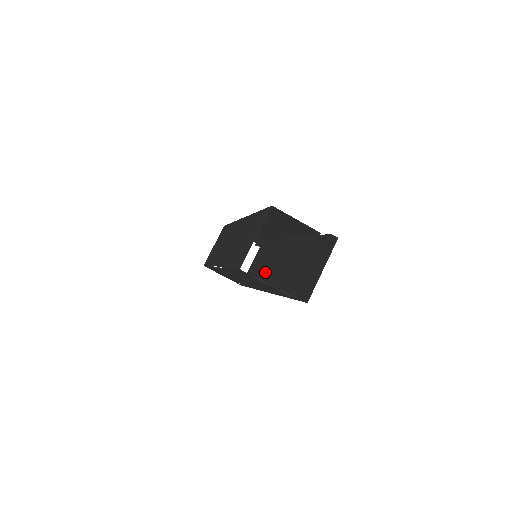
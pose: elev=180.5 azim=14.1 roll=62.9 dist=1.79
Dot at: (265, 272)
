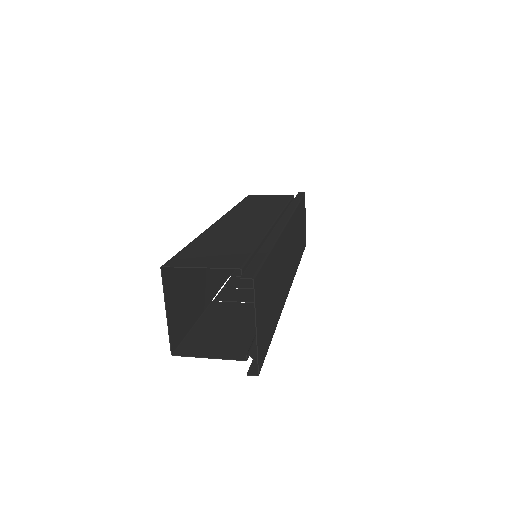
Dot at: (294, 251)
